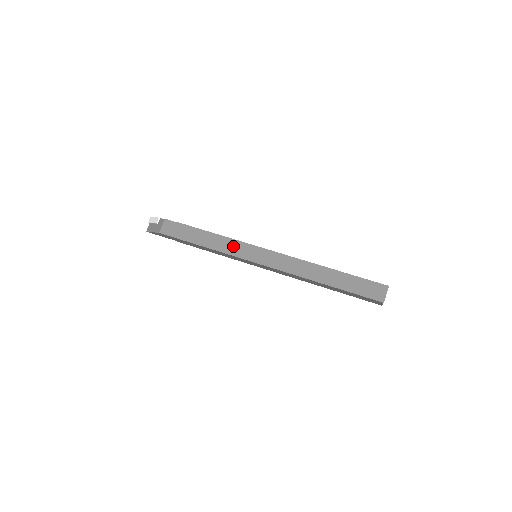
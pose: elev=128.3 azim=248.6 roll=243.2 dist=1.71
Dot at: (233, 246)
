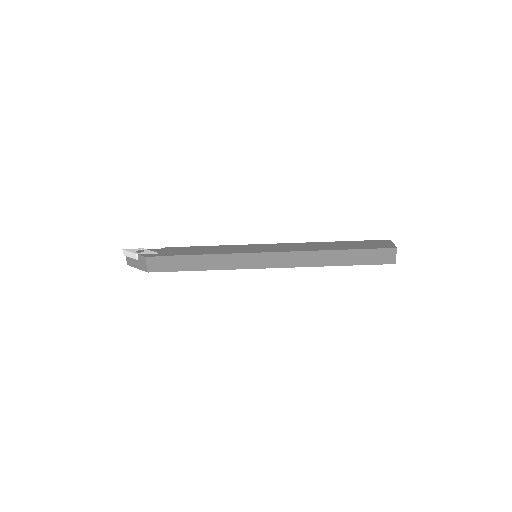
Dot at: (231, 261)
